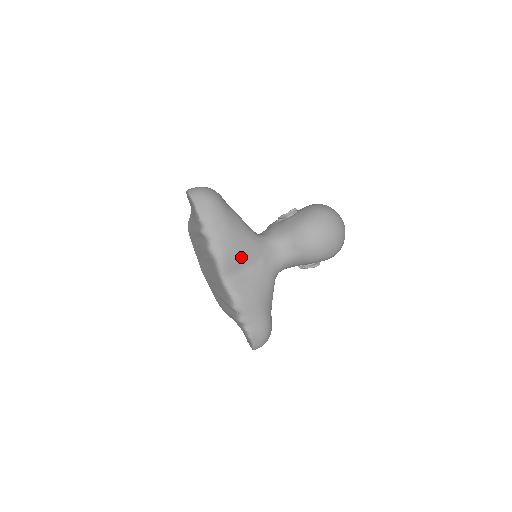
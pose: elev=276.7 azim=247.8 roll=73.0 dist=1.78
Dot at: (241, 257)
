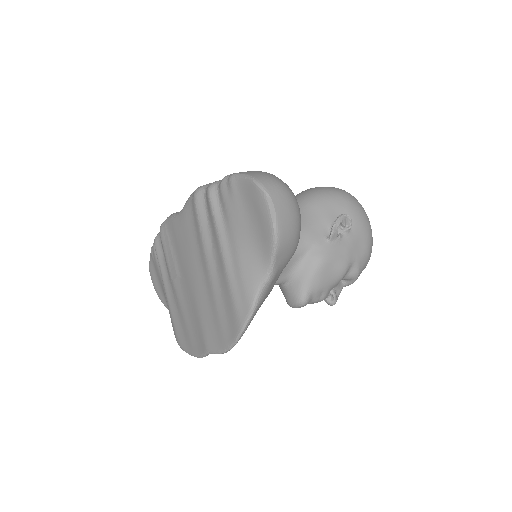
Dot at: occluded
